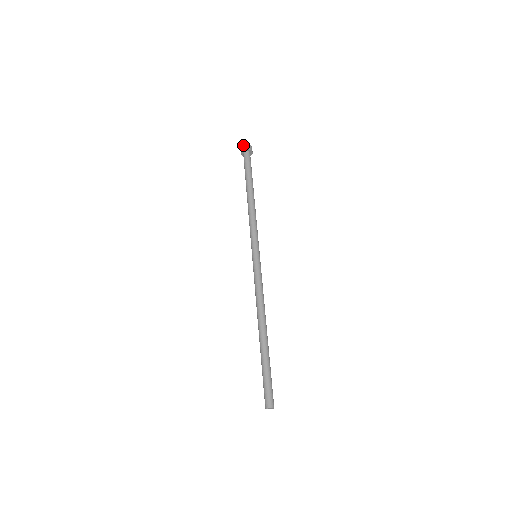
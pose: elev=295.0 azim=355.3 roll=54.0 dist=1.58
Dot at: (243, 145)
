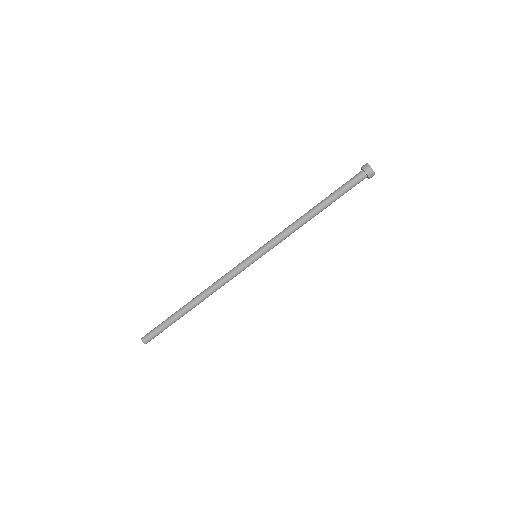
Dot at: occluded
